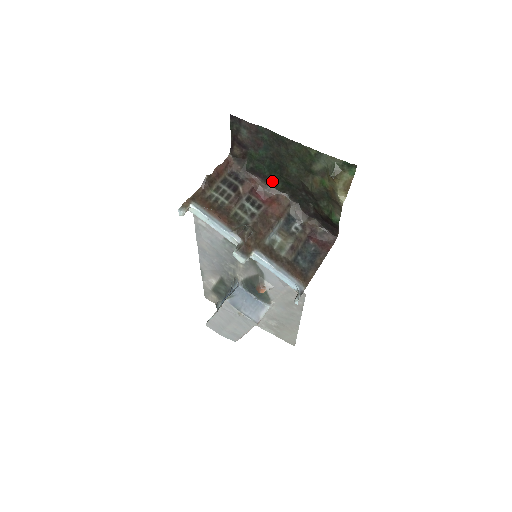
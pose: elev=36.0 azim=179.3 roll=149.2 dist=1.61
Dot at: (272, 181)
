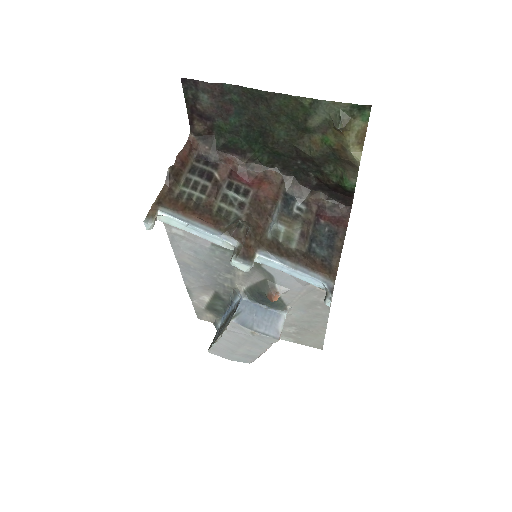
Dot at: (254, 155)
